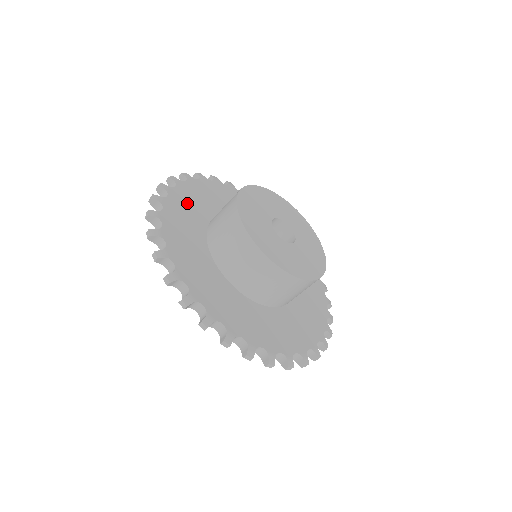
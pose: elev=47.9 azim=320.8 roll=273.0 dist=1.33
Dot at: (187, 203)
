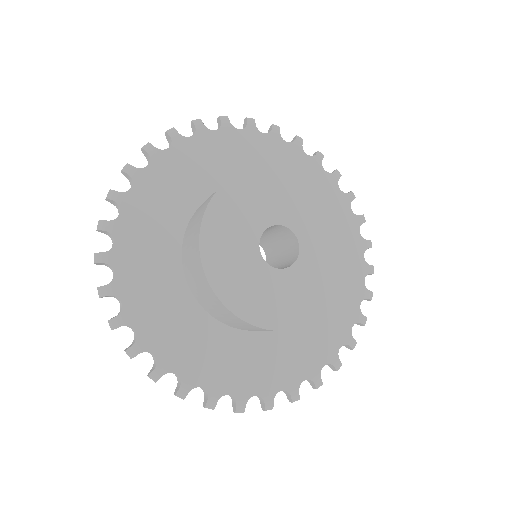
Dot at: (195, 162)
